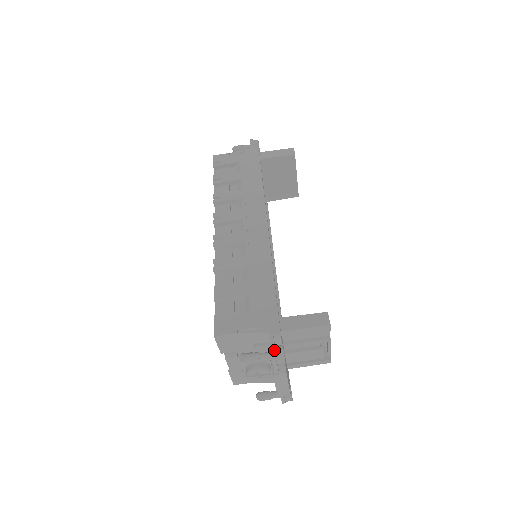
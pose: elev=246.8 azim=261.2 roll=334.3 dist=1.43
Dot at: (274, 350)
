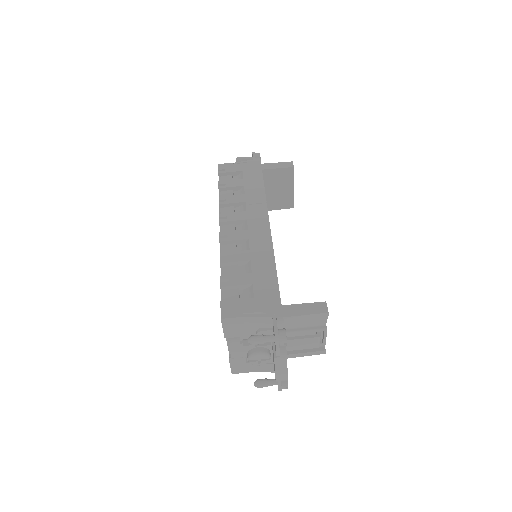
Dot at: (277, 332)
